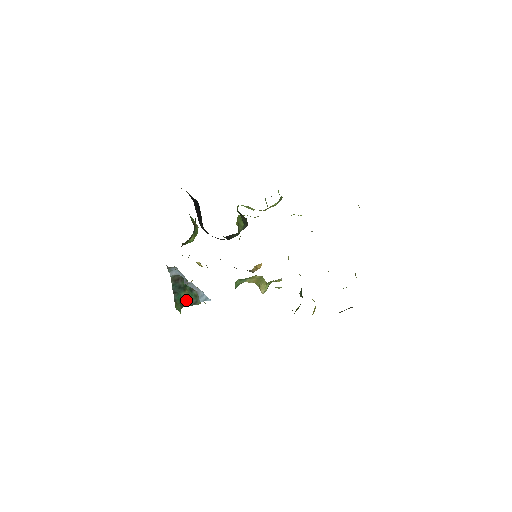
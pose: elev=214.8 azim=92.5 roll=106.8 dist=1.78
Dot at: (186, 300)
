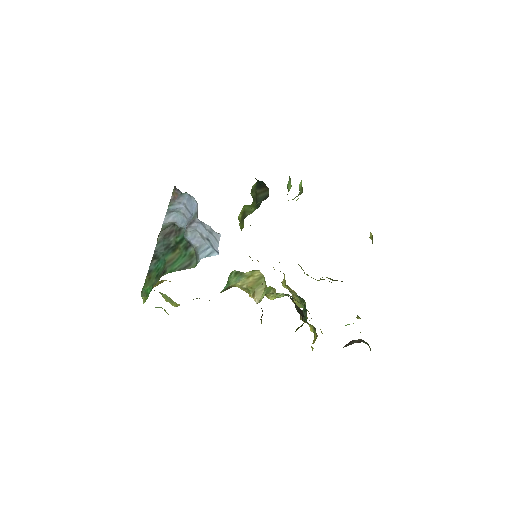
Dot at: (172, 264)
